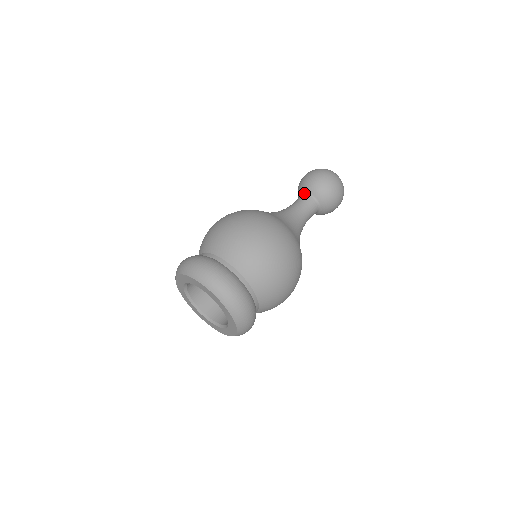
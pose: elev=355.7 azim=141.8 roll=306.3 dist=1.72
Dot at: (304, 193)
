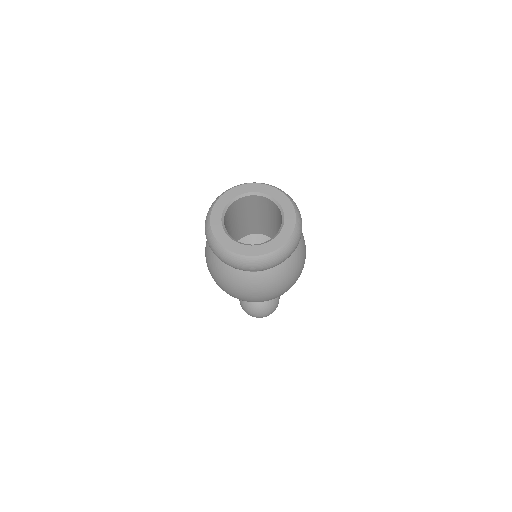
Dot at: occluded
